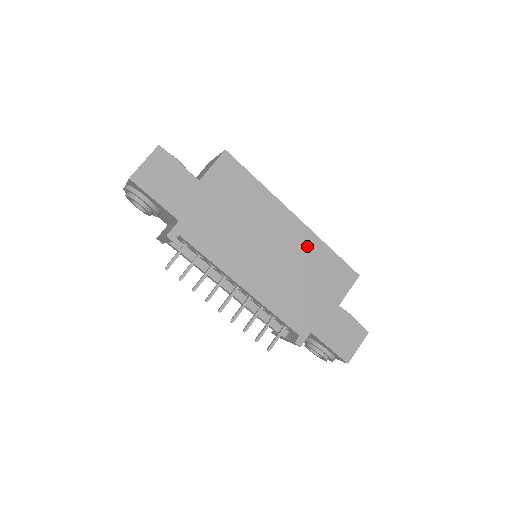
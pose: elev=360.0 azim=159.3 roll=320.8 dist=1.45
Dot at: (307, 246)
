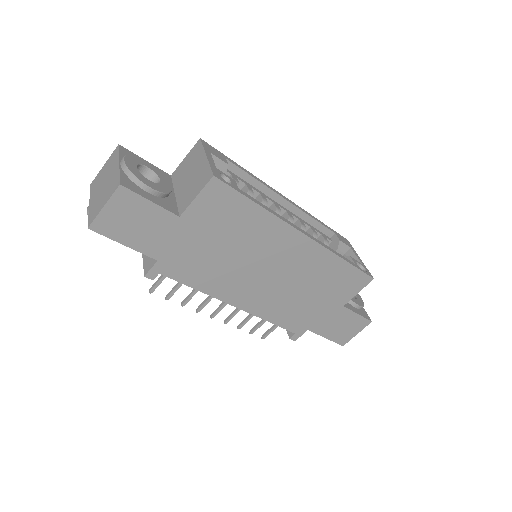
Dot at: (315, 261)
